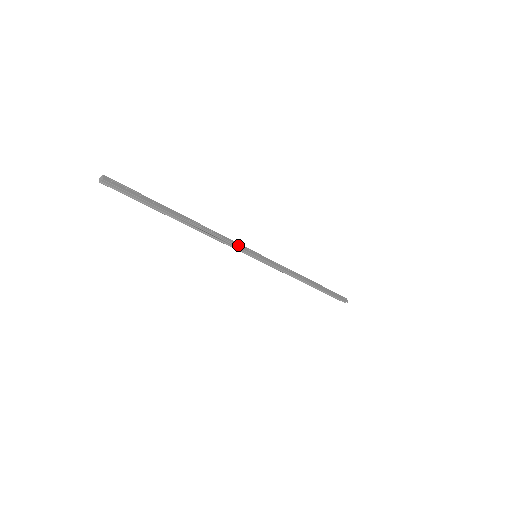
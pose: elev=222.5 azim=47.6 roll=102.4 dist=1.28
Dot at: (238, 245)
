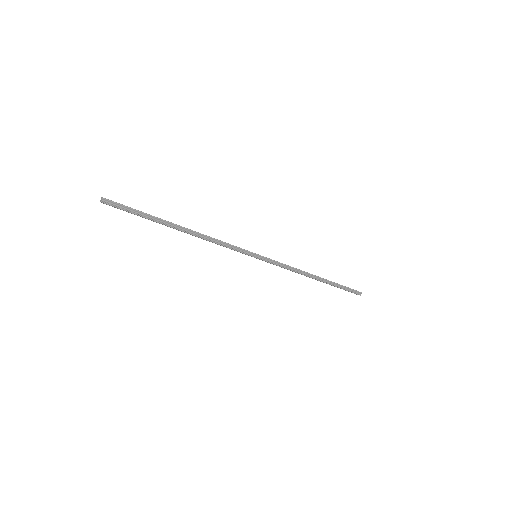
Dot at: (235, 246)
